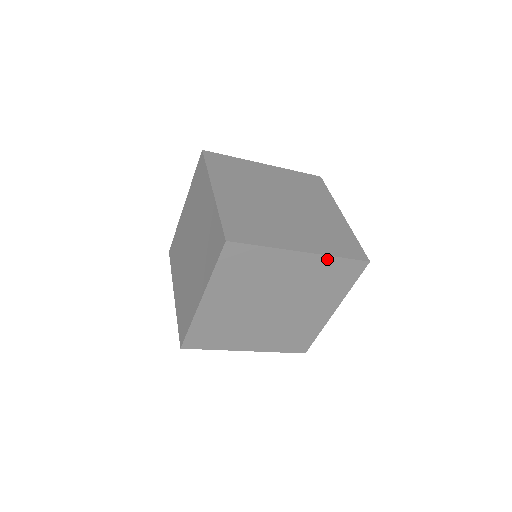
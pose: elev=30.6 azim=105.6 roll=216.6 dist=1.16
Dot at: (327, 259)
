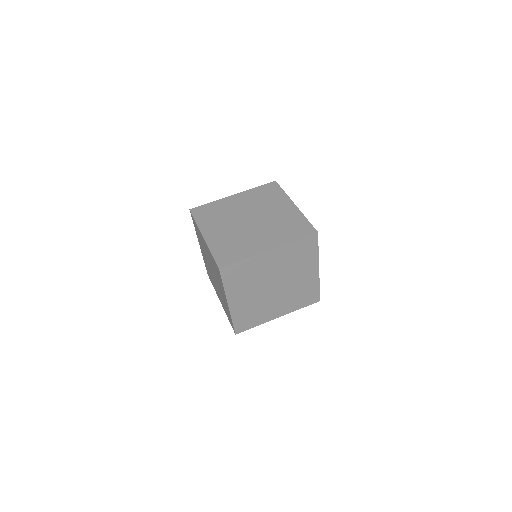
Dot at: (317, 282)
